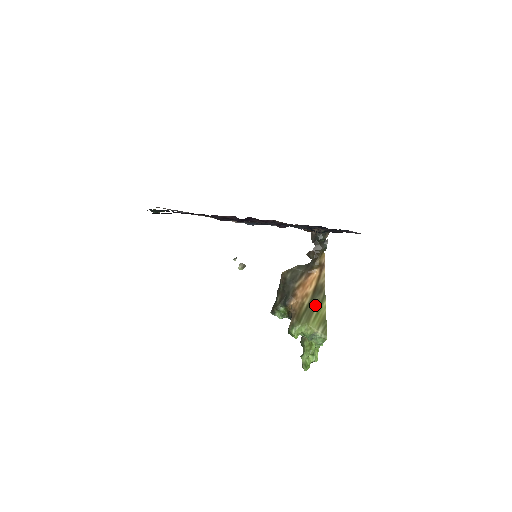
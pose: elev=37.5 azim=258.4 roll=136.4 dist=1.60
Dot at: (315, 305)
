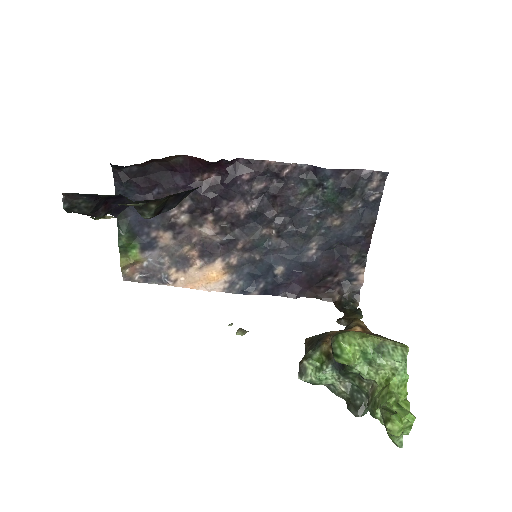
Dot at: occluded
